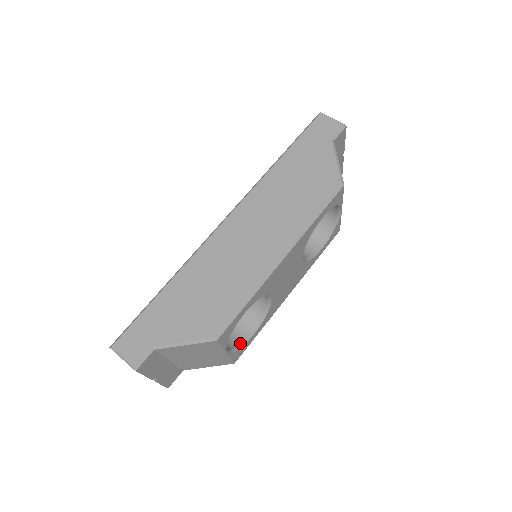
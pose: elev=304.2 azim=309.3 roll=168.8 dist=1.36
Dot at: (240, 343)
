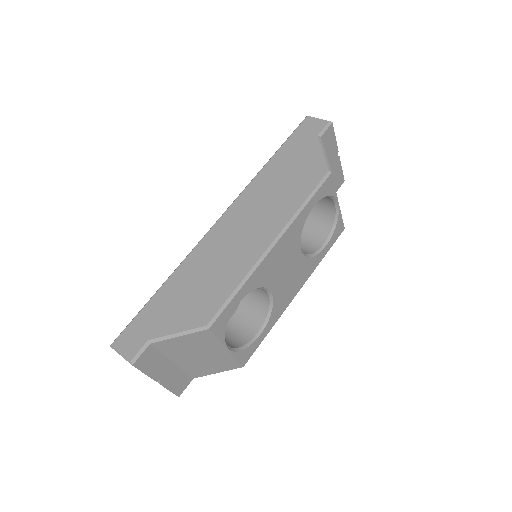
Dot at: (245, 343)
